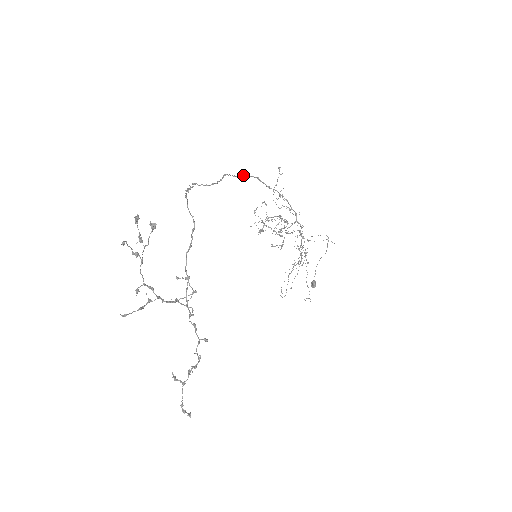
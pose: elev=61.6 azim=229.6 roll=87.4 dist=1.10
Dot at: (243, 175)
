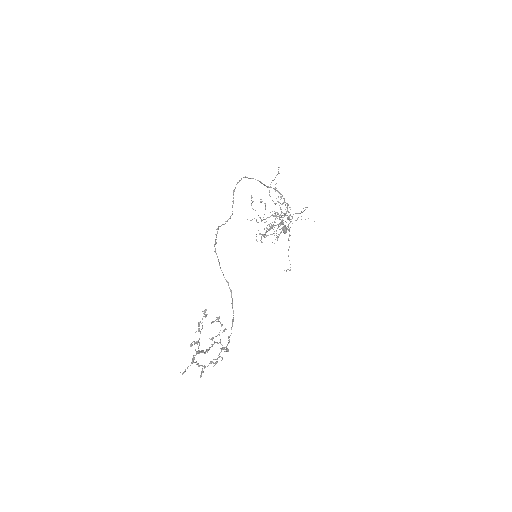
Dot at: (245, 176)
